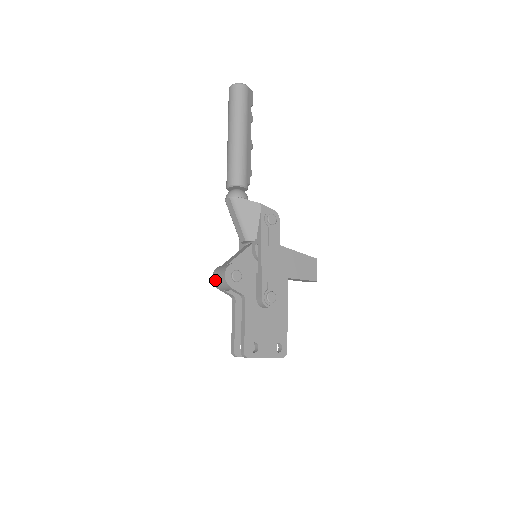
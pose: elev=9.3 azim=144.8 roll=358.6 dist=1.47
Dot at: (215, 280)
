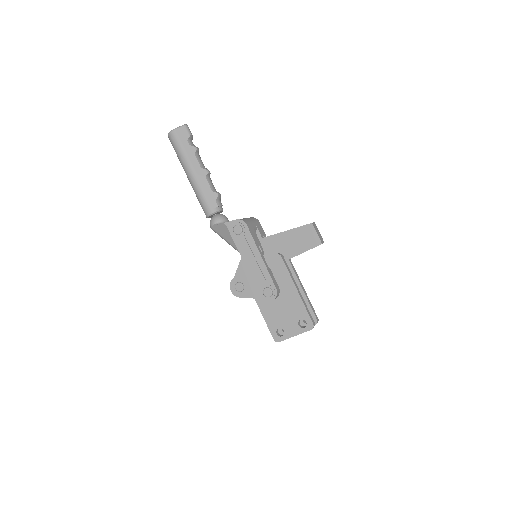
Dot at: occluded
